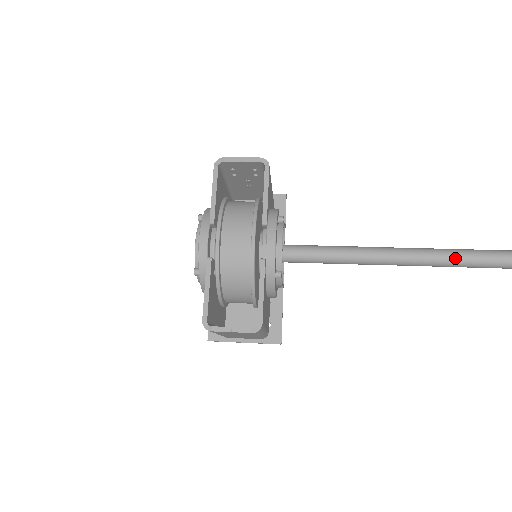
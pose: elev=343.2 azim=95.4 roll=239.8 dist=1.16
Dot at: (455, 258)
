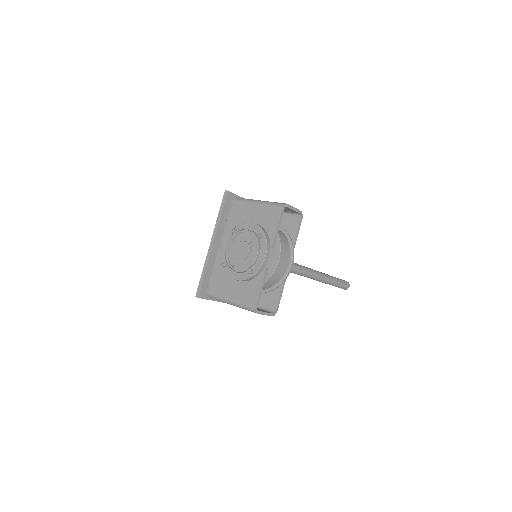
Dot at: (328, 280)
